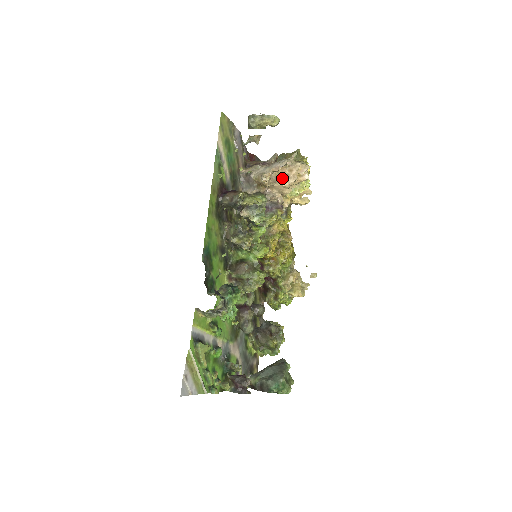
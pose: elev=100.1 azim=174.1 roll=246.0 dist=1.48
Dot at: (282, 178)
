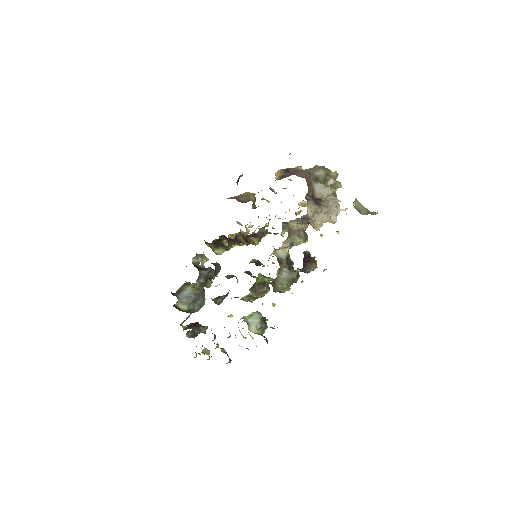
Dot at: occluded
